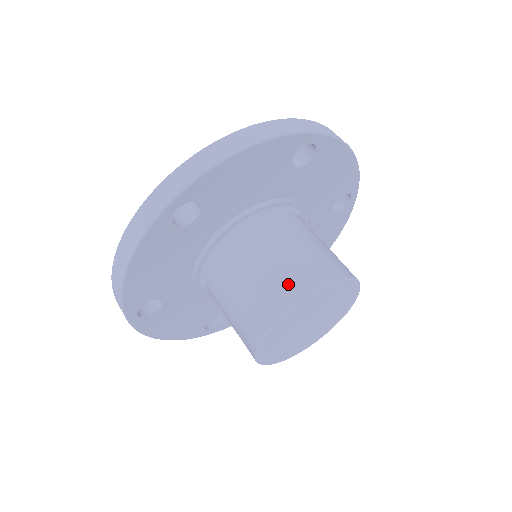
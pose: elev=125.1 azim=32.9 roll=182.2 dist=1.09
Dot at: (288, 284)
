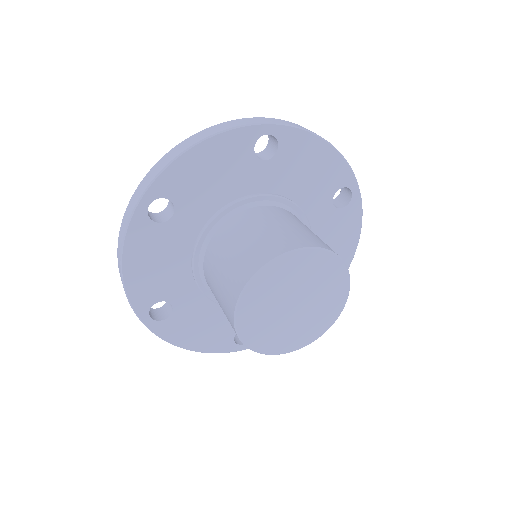
Dot at: (312, 238)
